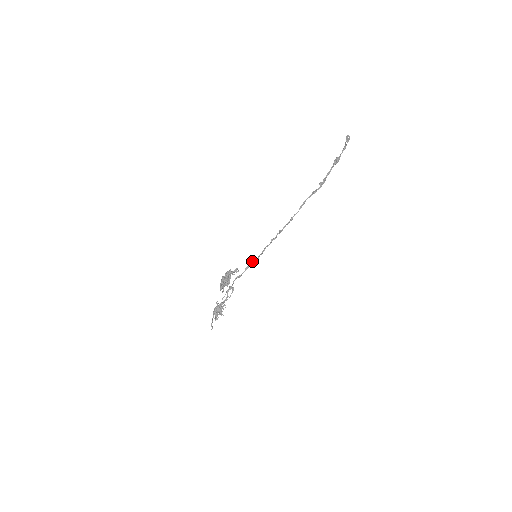
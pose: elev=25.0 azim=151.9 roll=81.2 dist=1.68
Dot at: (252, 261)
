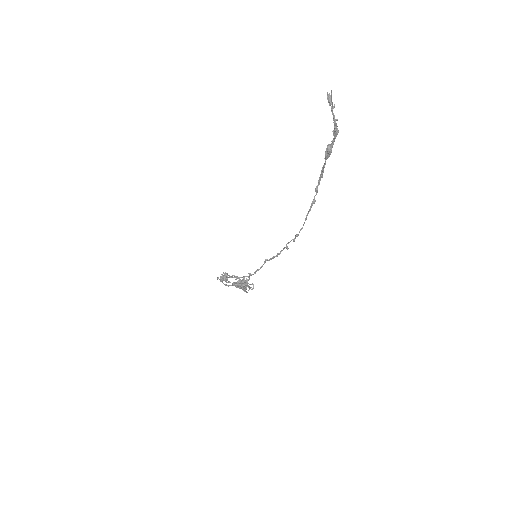
Dot at: (261, 267)
